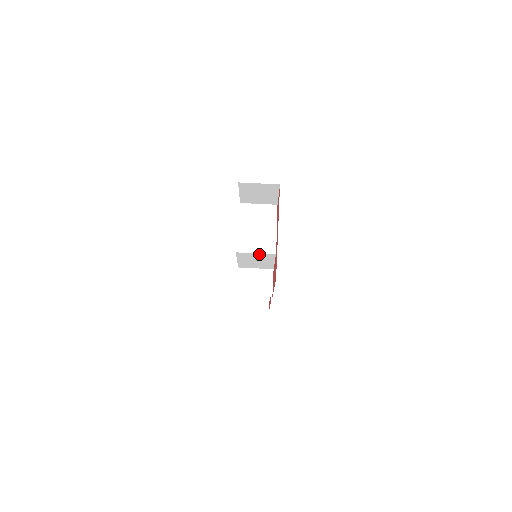
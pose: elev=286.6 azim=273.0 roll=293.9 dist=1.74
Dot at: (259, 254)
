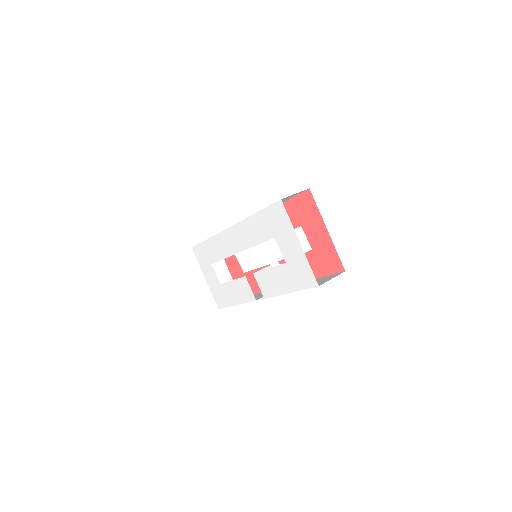
Dot at: occluded
